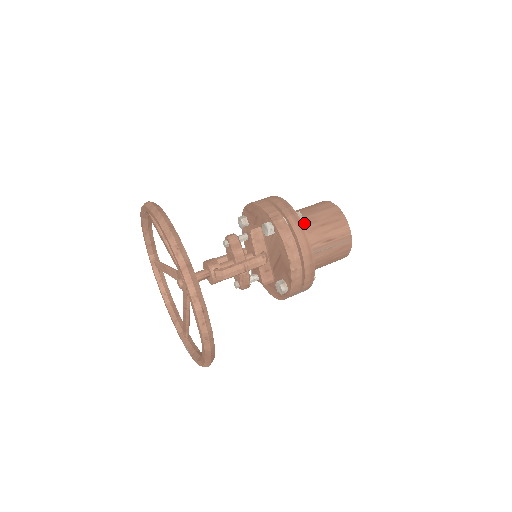
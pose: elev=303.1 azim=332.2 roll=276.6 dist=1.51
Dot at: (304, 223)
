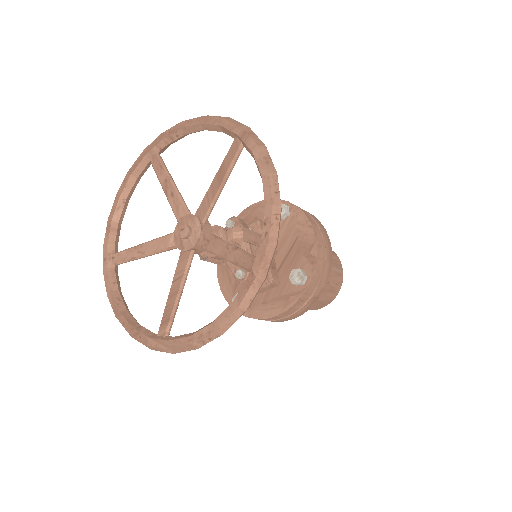
Dot at: occluded
